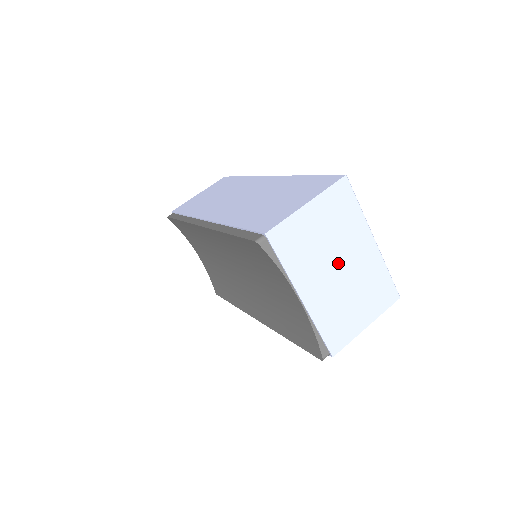
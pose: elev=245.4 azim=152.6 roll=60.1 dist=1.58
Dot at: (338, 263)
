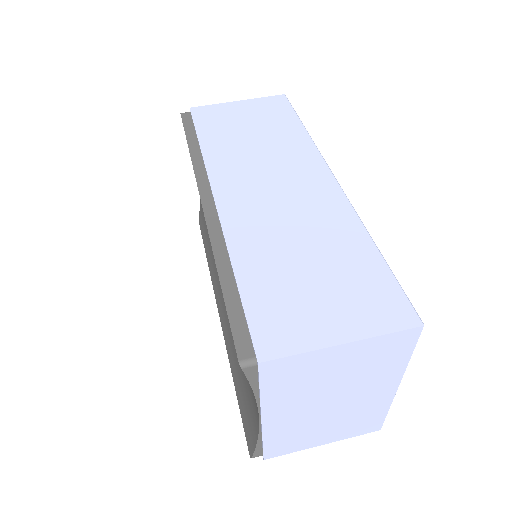
Dot at: (335, 399)
